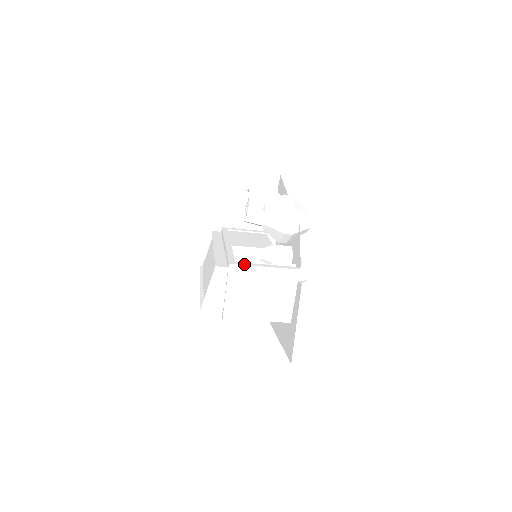
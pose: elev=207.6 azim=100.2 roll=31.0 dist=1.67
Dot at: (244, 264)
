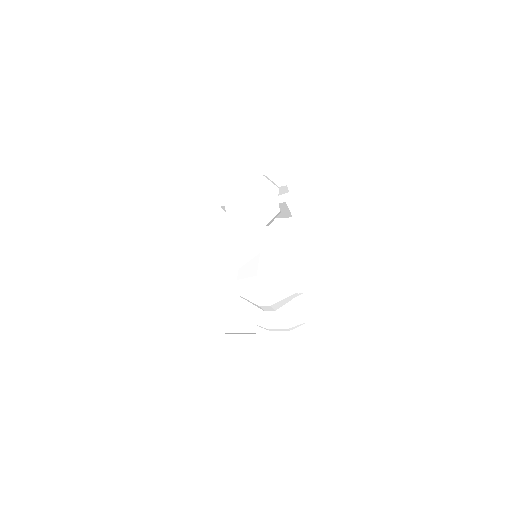
Dot at: (228, 339)
